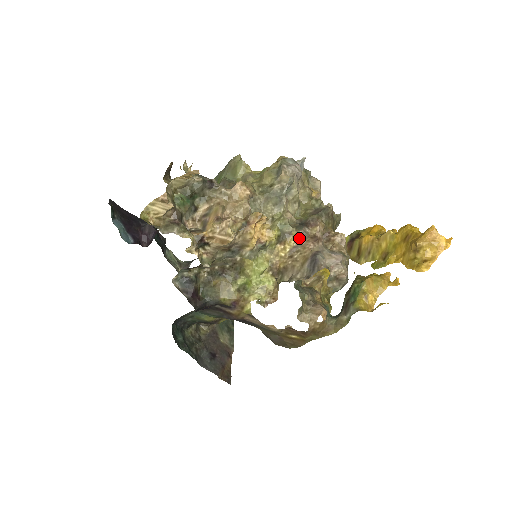
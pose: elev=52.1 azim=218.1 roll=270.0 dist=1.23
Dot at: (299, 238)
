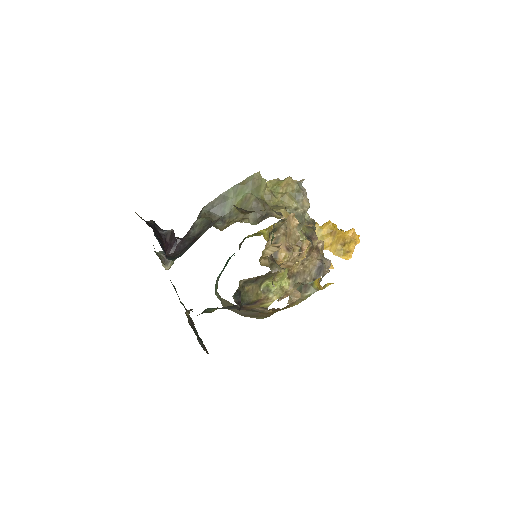
Dot at: (309, 250)
